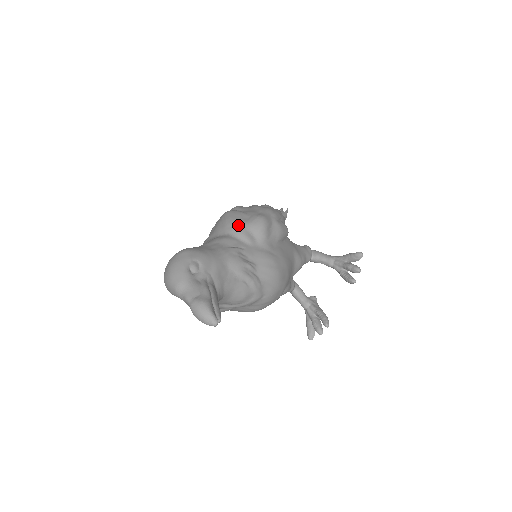
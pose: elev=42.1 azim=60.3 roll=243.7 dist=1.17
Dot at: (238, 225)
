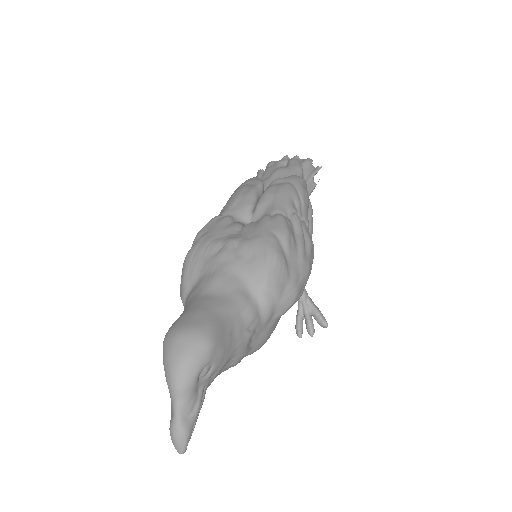
Dot at: (273, 297)
